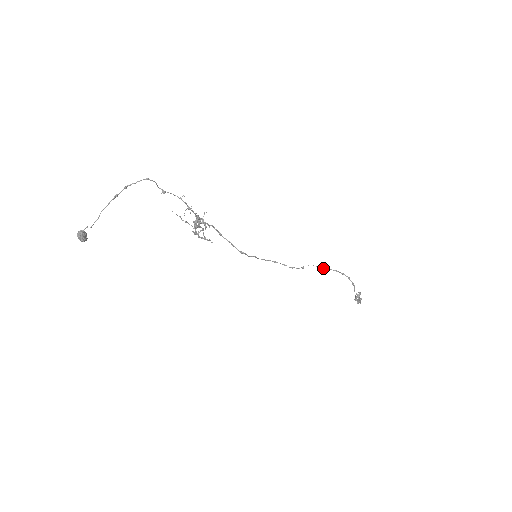
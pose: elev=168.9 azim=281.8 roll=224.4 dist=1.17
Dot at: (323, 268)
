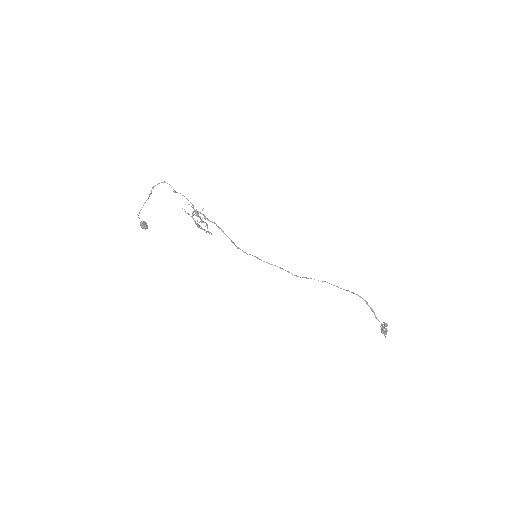
Dot at: (340, 288)
